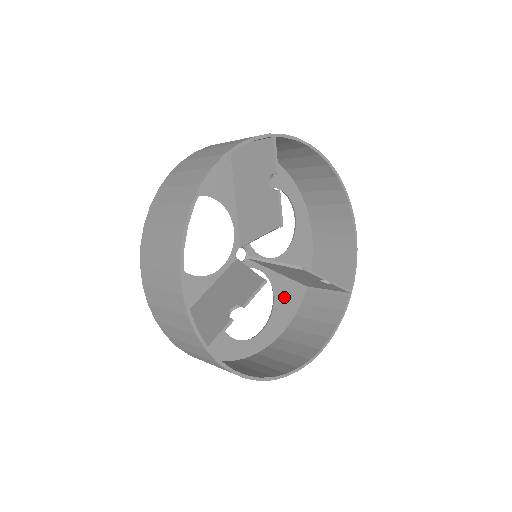
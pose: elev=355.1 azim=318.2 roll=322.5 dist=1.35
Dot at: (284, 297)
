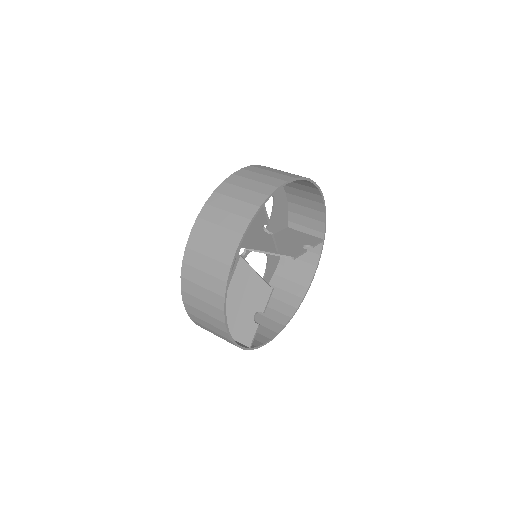
Dot at: occluded
